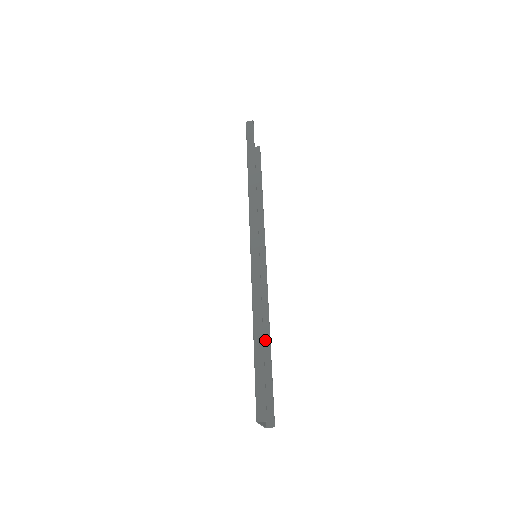
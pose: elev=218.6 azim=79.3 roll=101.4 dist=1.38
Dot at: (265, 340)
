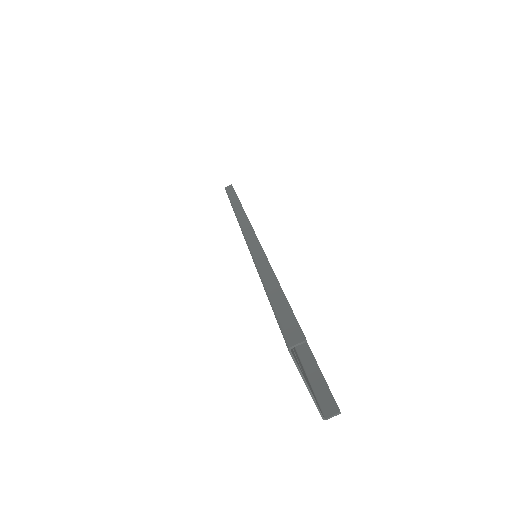
Dot at: occluded
